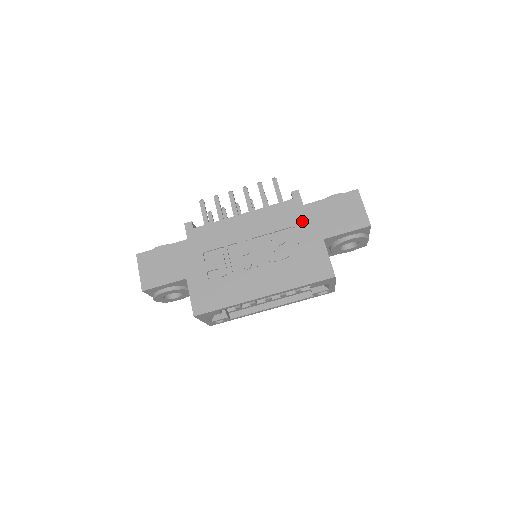
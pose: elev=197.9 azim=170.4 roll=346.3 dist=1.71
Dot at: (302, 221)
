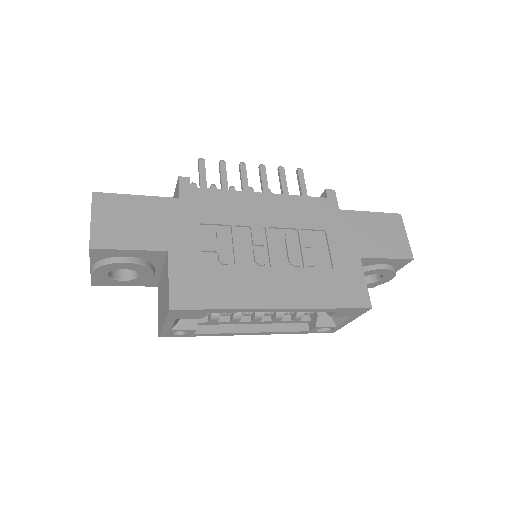
Dot at: (337, 227)
